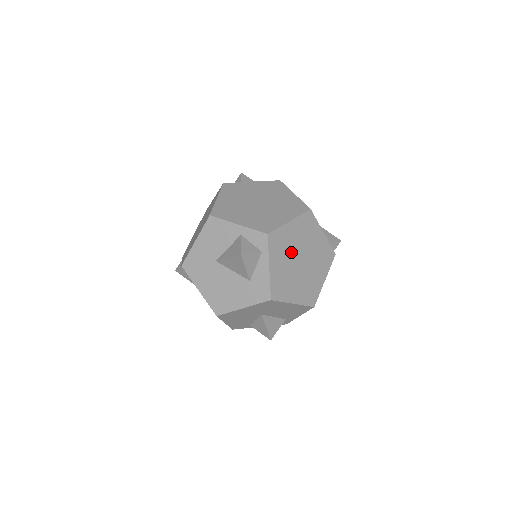
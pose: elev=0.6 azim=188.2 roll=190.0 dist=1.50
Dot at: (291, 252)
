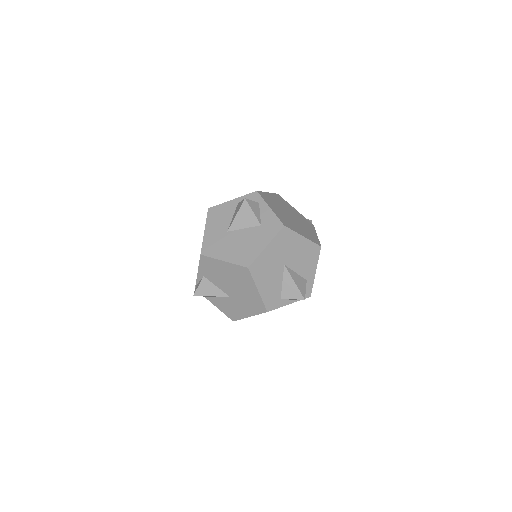
Dot at: (280, 208)
